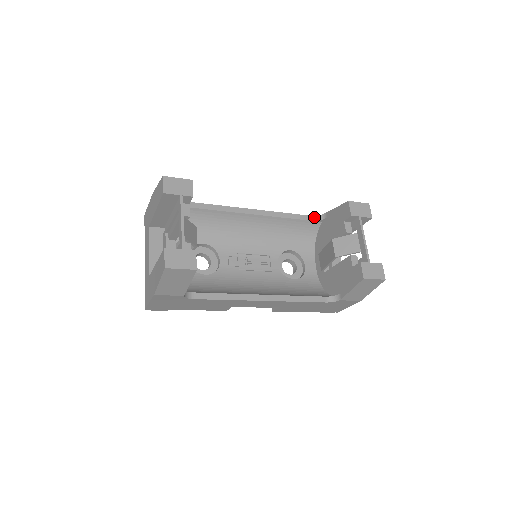
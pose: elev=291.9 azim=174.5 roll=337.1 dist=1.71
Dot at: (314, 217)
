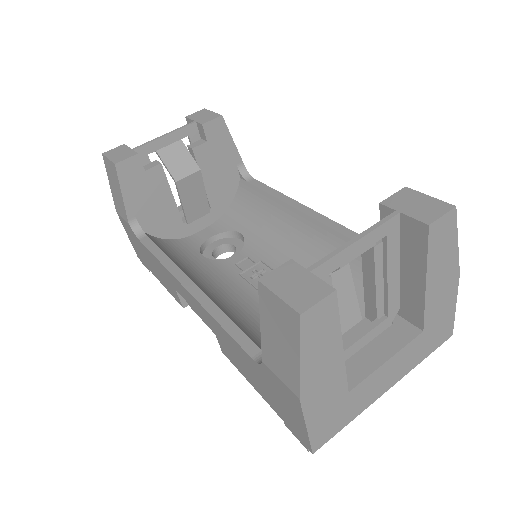
Dot at: occluded
